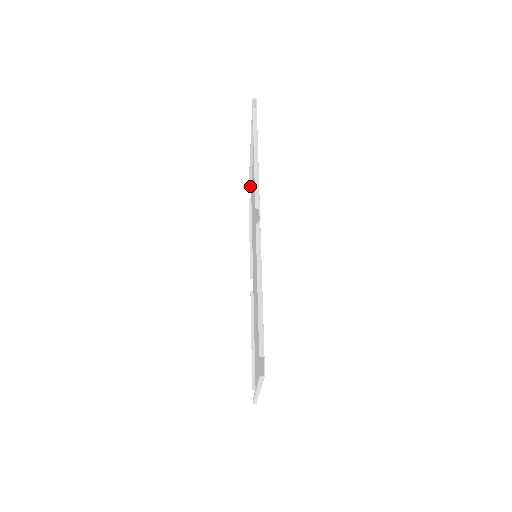
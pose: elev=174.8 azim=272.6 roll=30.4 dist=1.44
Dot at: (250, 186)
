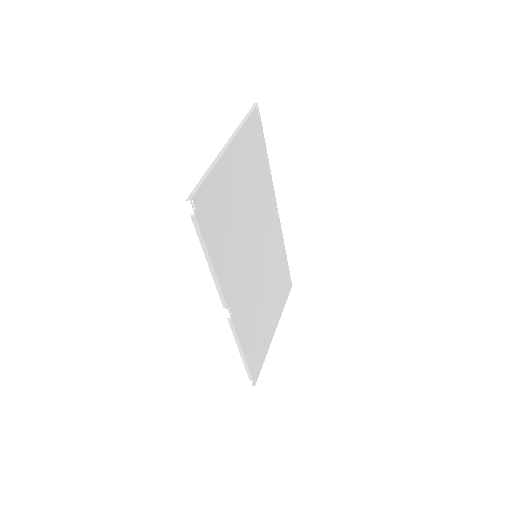
Dot at: (253, 106)
